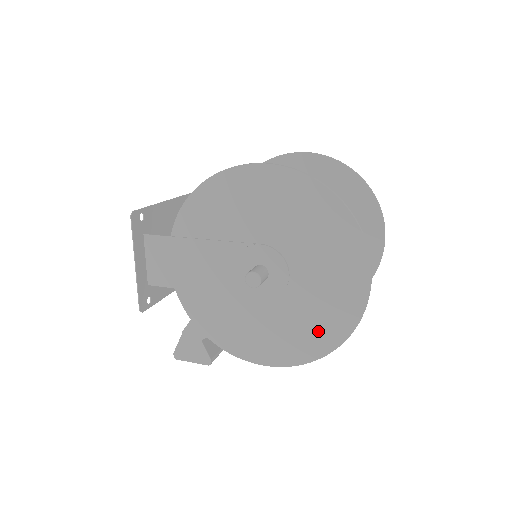
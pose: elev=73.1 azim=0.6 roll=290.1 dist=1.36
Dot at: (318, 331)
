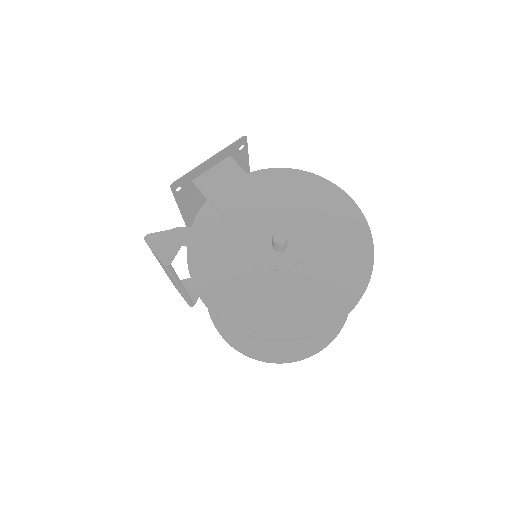
Dot at: (273, 316)
